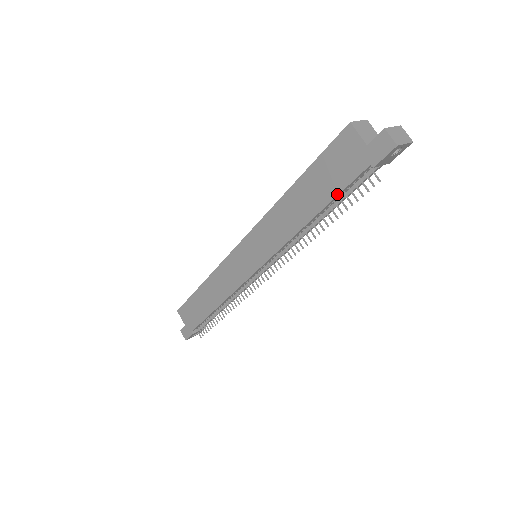
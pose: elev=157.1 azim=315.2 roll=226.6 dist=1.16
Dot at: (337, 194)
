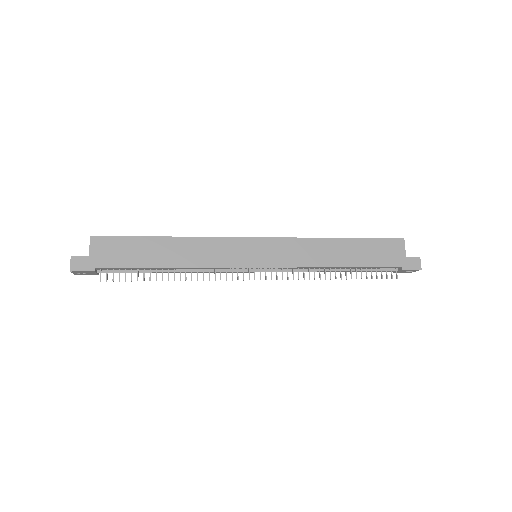
Dot at: (371, 266)
